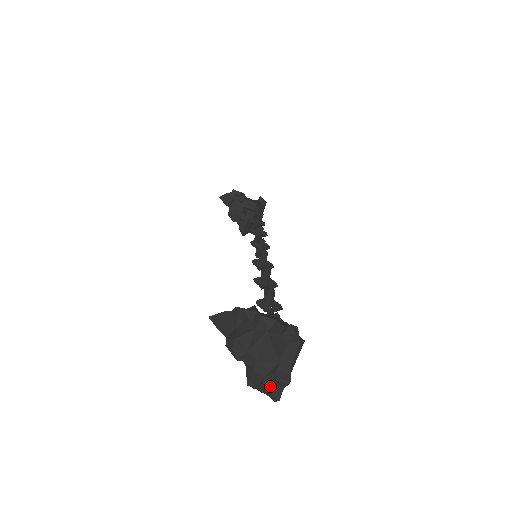
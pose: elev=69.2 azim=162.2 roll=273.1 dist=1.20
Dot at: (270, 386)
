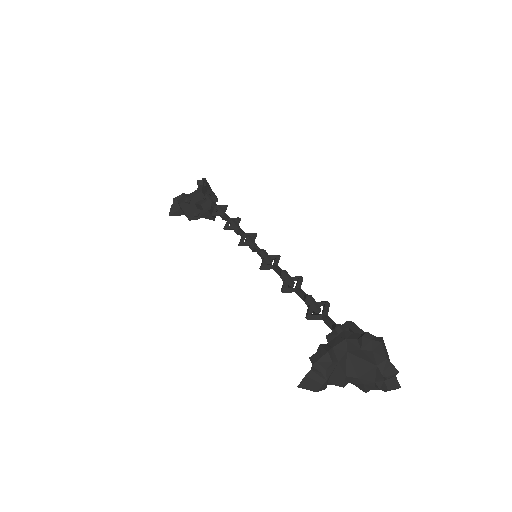
Dot at: (386, 386)
